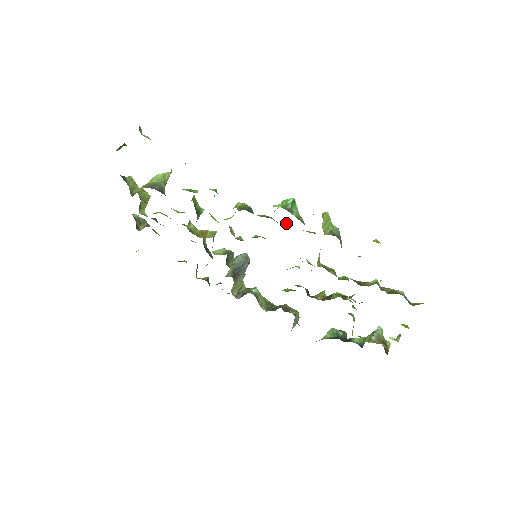
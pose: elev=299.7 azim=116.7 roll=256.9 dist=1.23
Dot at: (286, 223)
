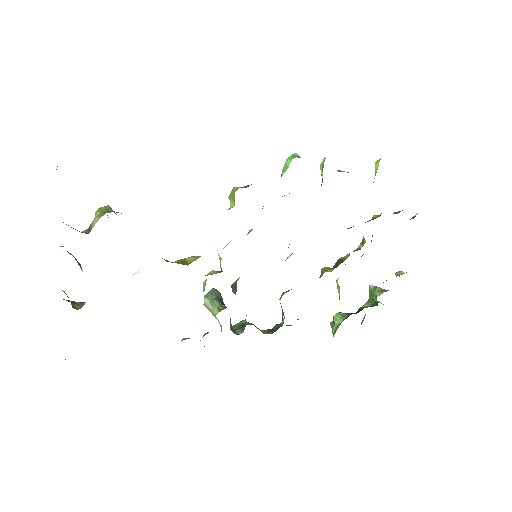
Dot at: (282, 196)
